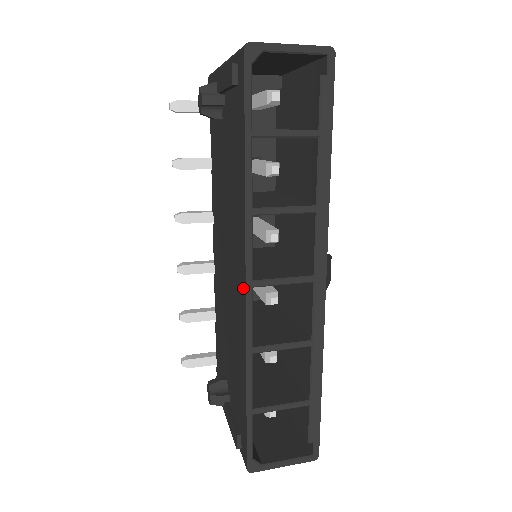
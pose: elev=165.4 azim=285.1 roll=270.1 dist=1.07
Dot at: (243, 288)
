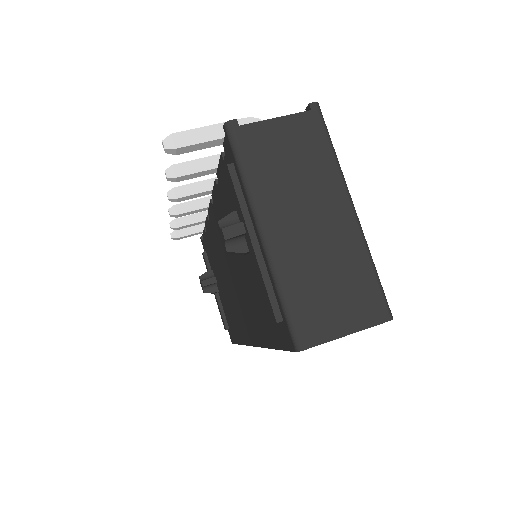
Dot at: (249, 339)
